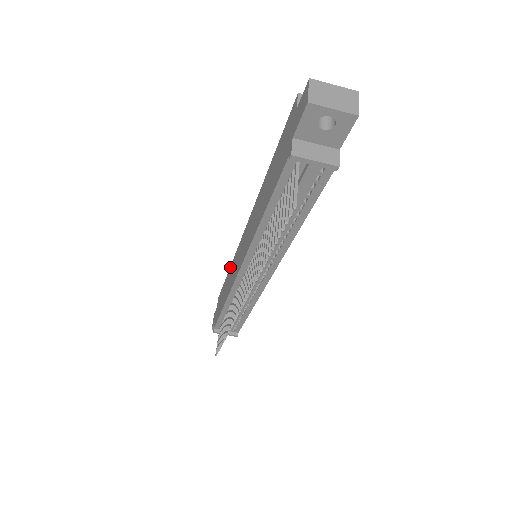
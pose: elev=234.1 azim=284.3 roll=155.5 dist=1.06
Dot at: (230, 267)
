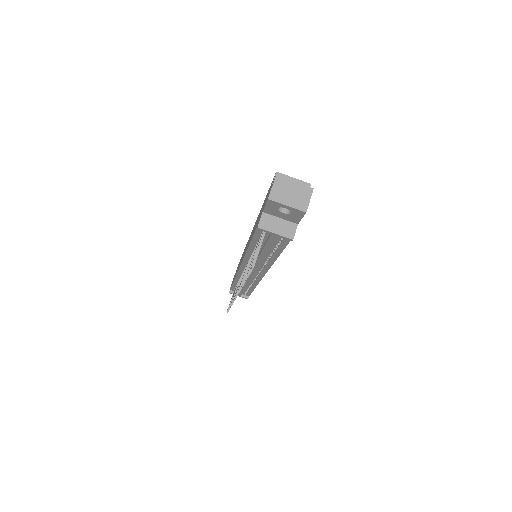
Dot at: occluded
